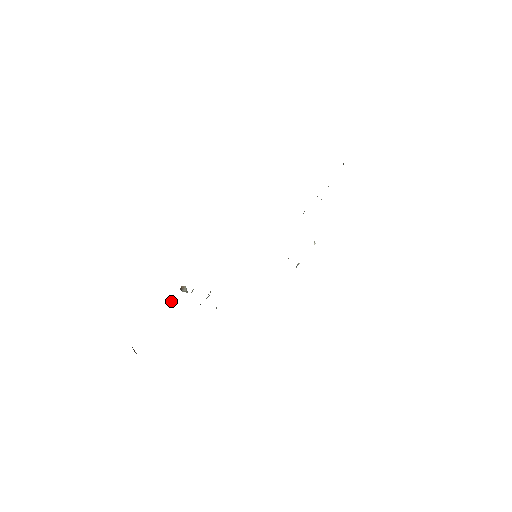
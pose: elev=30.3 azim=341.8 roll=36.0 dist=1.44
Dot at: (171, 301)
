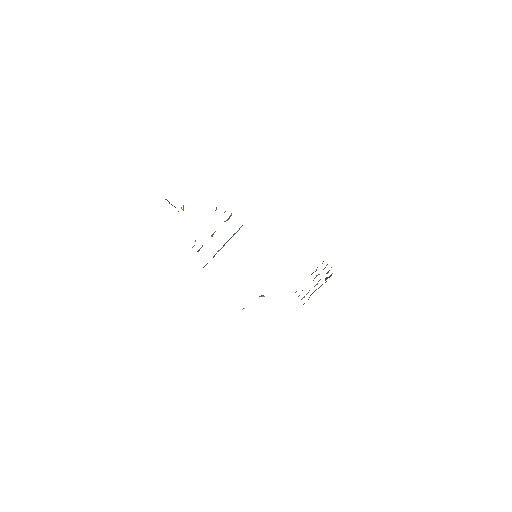
Dot at: occluded
